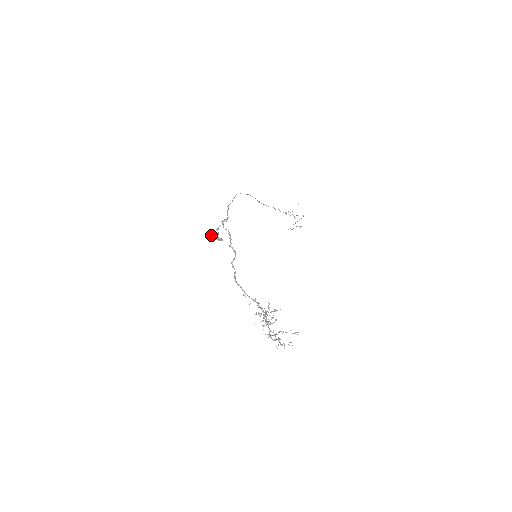
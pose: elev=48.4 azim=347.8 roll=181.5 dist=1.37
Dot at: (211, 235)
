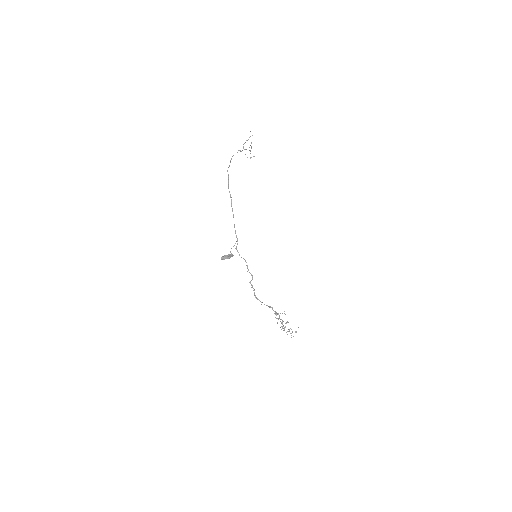
Dot at: (226, 257)
